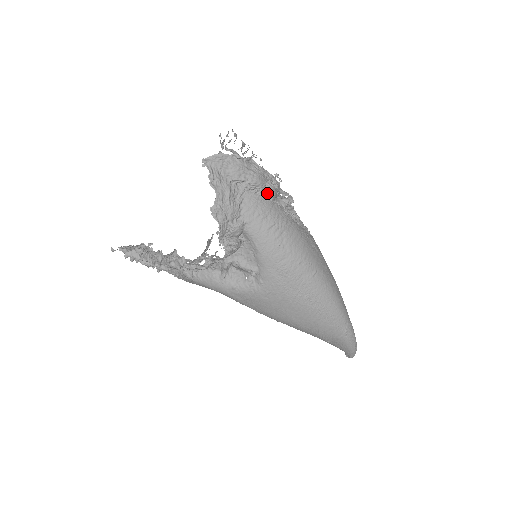
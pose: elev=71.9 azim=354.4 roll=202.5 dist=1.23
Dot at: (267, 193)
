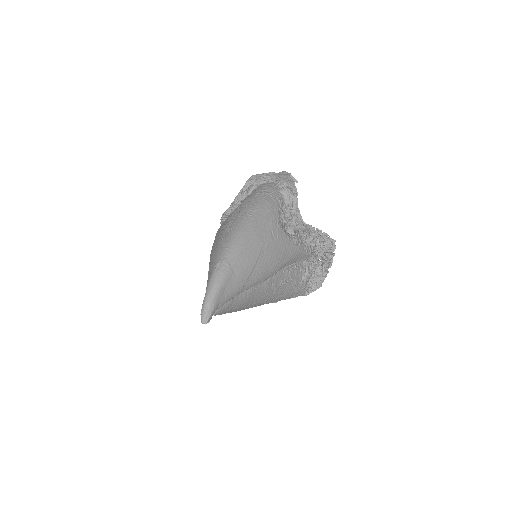
Dot at: (282, 188)
